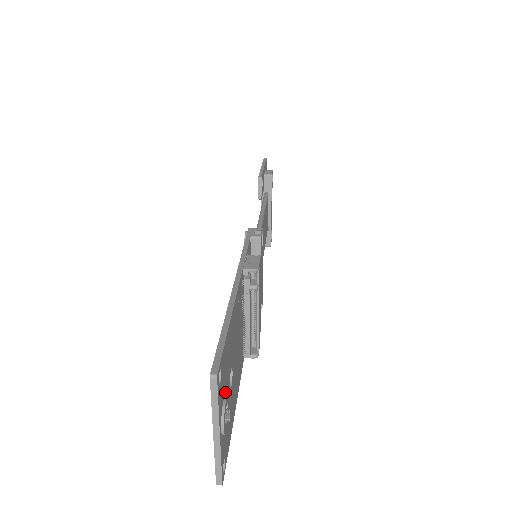
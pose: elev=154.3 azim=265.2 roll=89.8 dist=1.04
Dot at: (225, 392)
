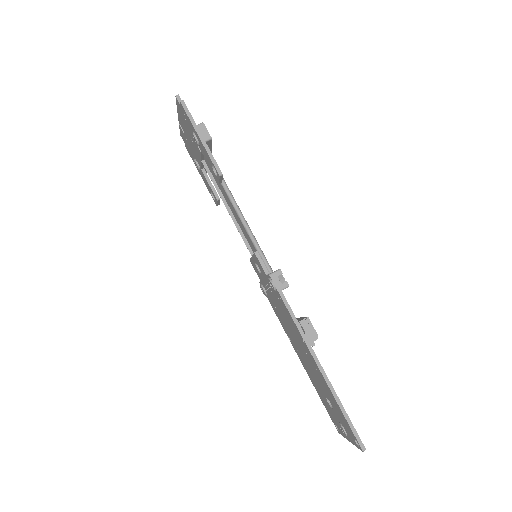
Dot at: occluded
